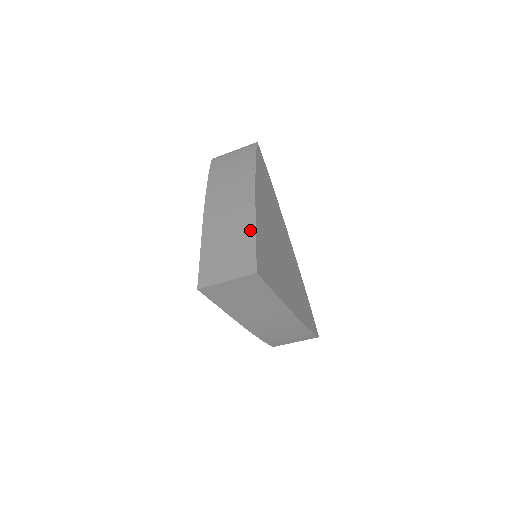
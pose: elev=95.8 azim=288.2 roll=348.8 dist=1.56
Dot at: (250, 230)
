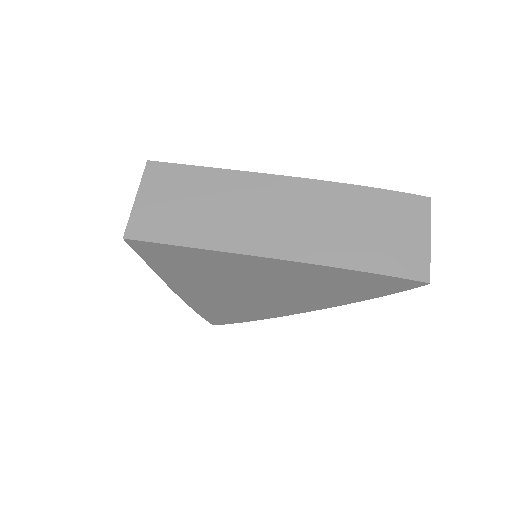
Dot at: occluded
